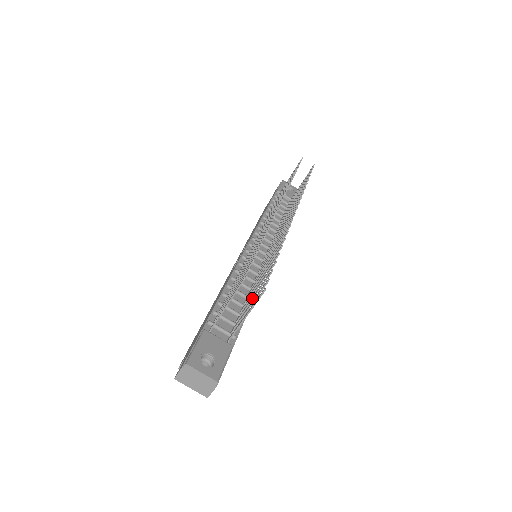
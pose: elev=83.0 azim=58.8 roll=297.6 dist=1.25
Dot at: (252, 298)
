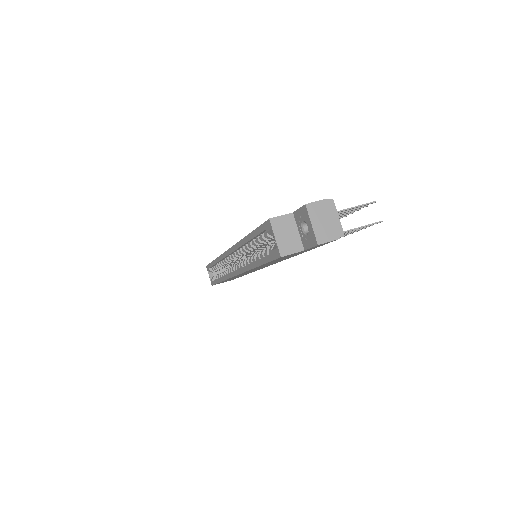
Dot at: occluded
